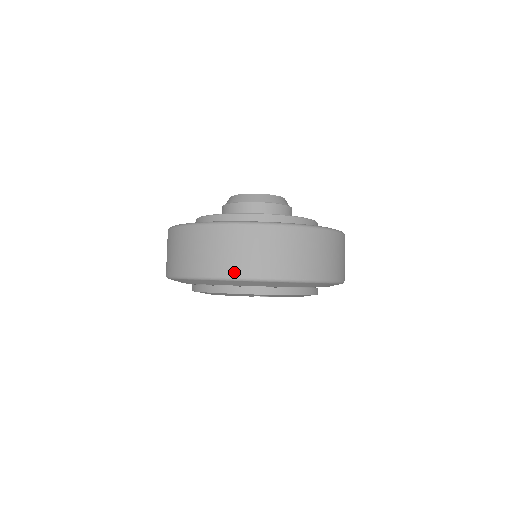
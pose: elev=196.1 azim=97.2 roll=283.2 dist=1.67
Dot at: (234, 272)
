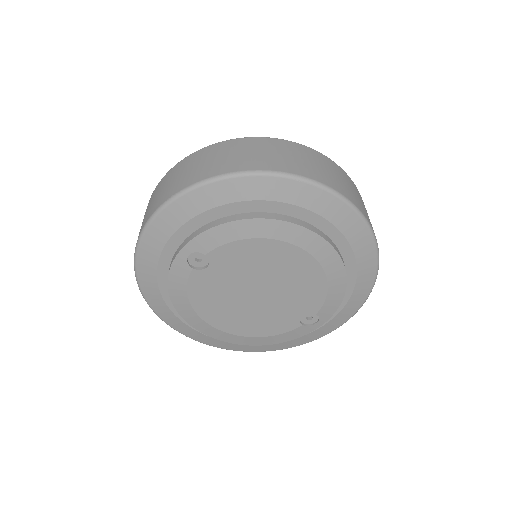
Dot at: occluded
